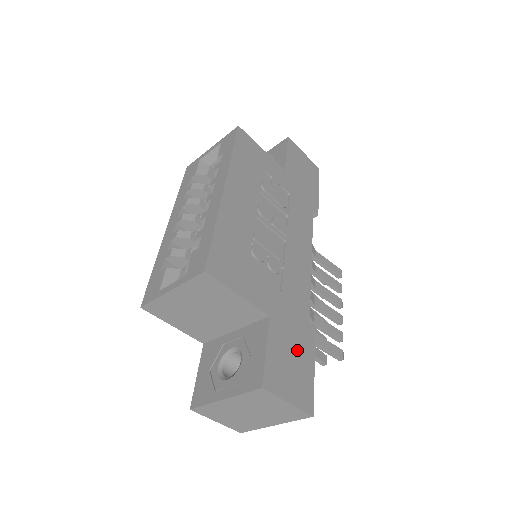
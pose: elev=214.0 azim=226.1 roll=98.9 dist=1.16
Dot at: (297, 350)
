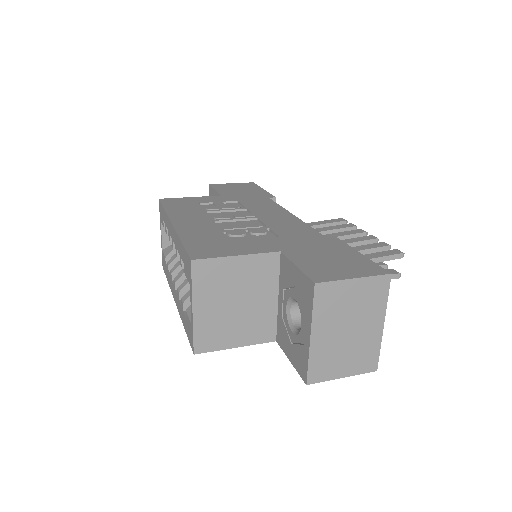
Dot at: (330, 253)
